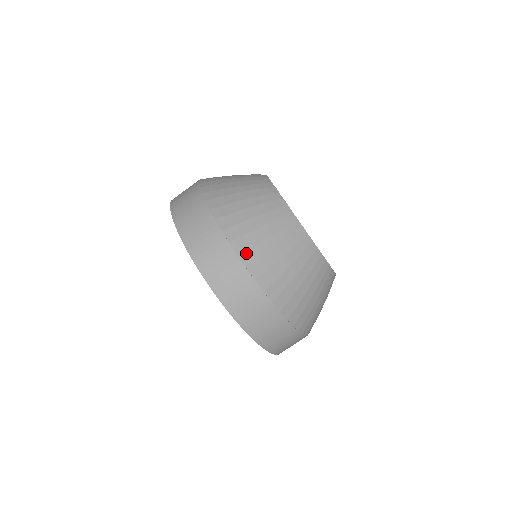
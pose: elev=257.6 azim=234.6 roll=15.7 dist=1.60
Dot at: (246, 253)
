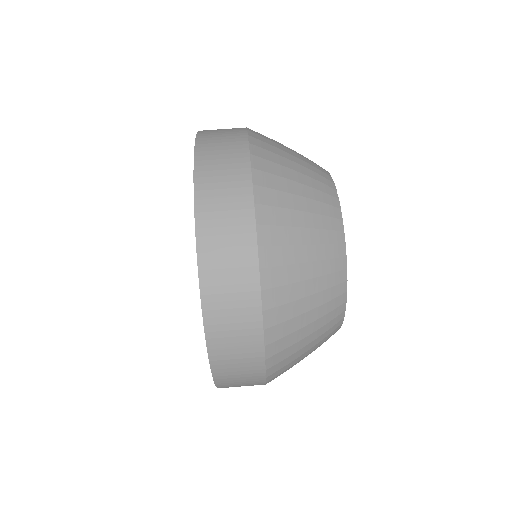
Dot at: (268, 229)
